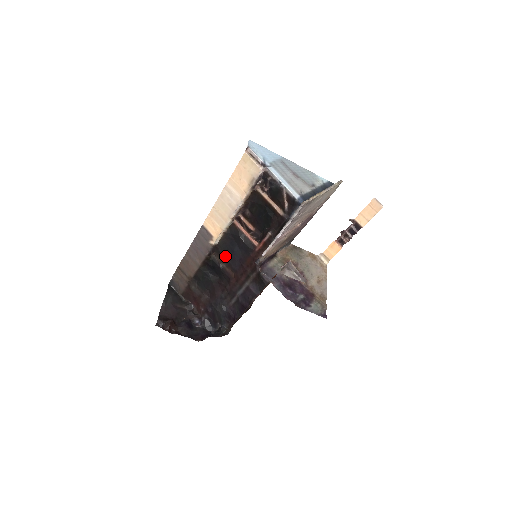
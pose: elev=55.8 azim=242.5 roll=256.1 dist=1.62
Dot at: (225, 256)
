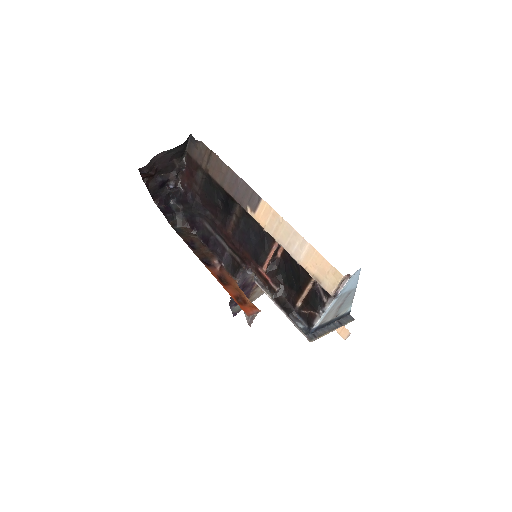
Dot at: (243, 222)
